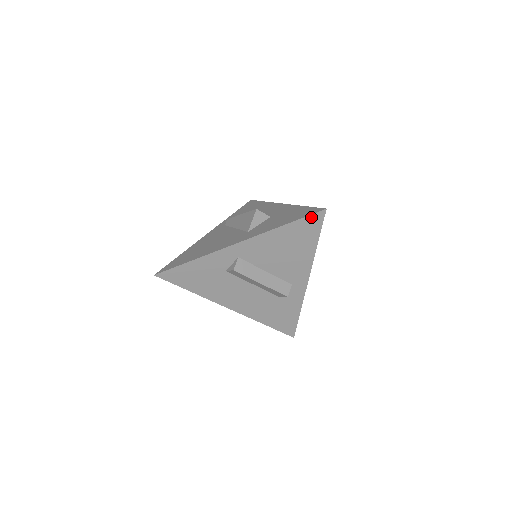
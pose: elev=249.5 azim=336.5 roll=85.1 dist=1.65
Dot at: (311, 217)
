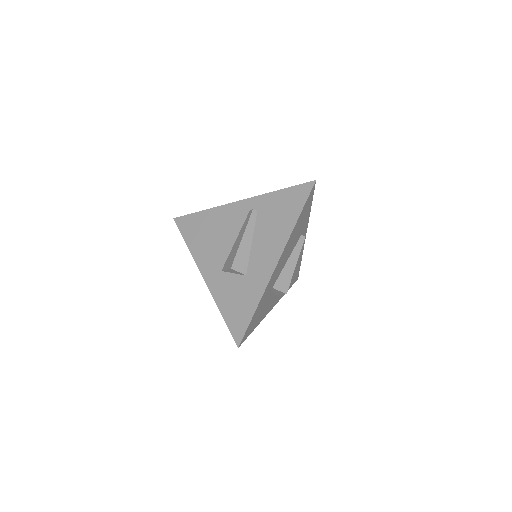
Dot at: (234, 334)
